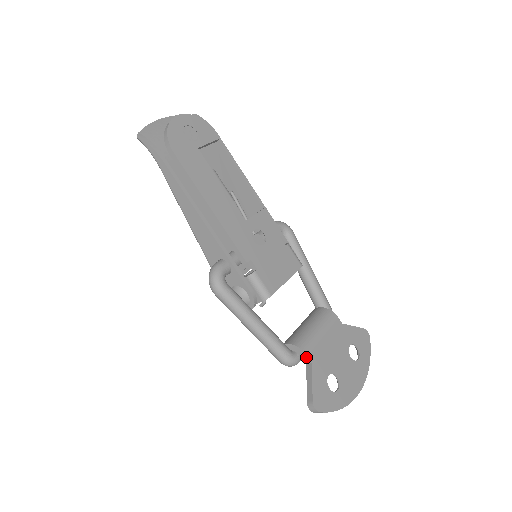
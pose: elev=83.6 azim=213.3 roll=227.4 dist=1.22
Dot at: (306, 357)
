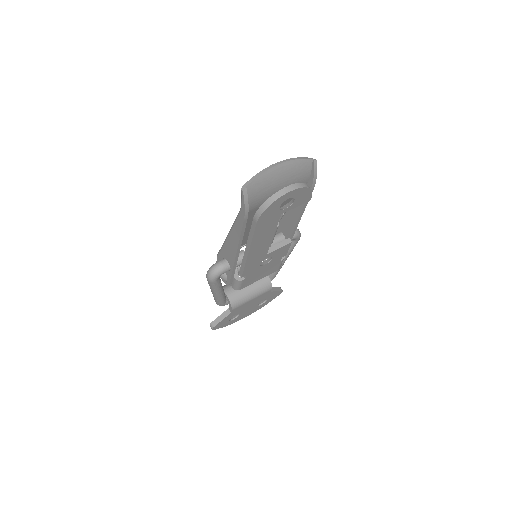
Dot at: (231, 309)
